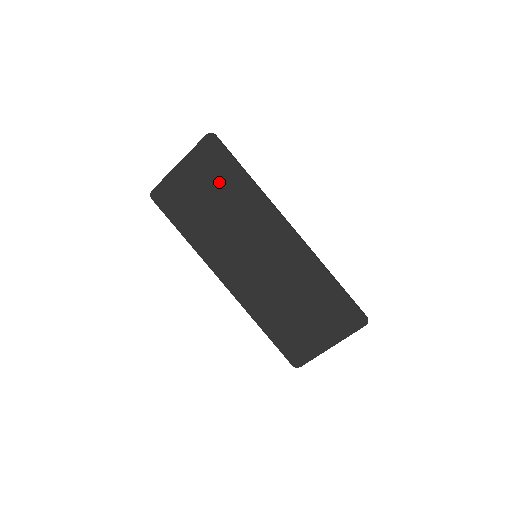
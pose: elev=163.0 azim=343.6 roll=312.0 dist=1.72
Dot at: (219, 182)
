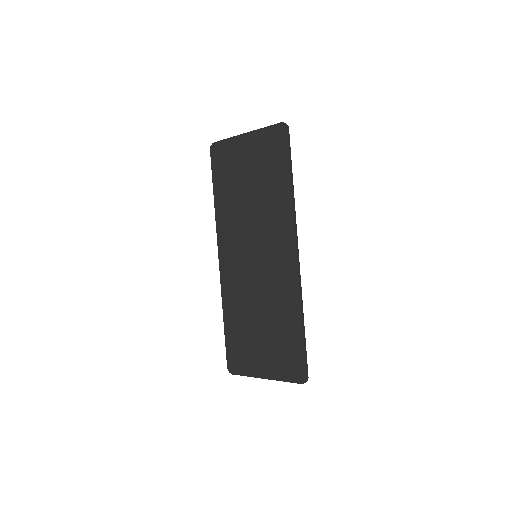
Dot at: (266, 171)
